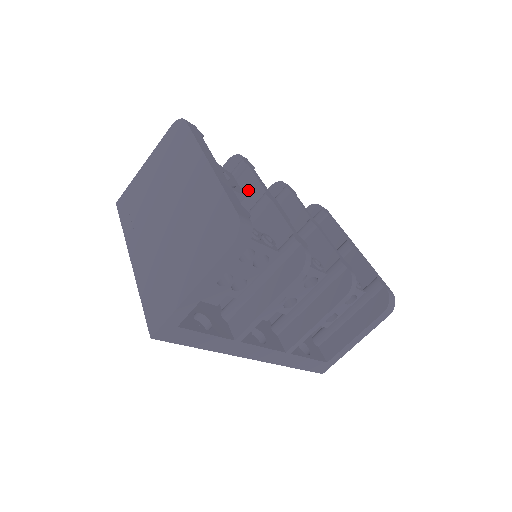
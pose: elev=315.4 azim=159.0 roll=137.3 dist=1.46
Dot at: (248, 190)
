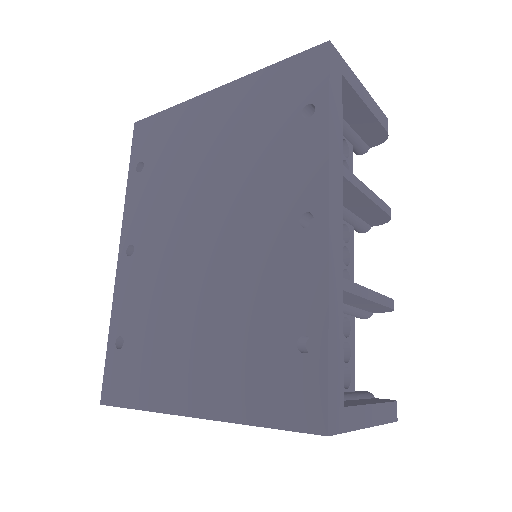
Dot at: occluded
